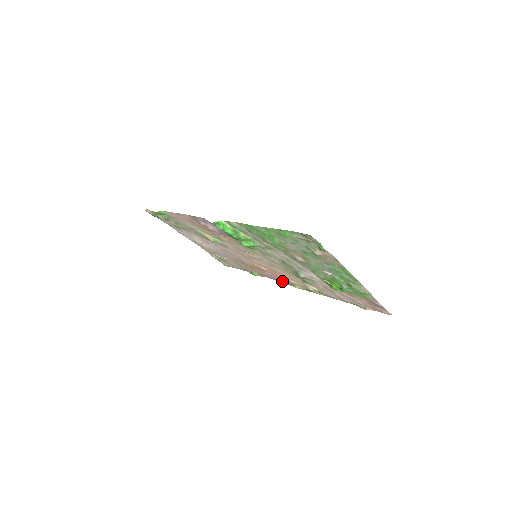
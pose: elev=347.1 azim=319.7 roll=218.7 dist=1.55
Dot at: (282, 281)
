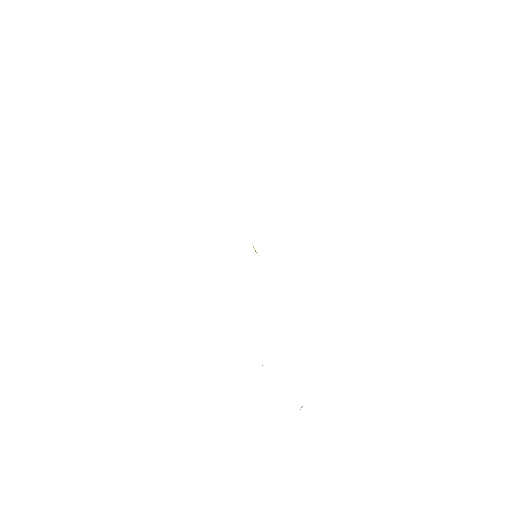
Dot at: occluded
